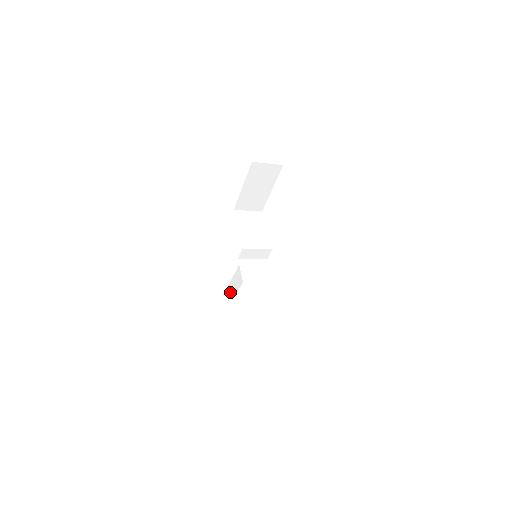
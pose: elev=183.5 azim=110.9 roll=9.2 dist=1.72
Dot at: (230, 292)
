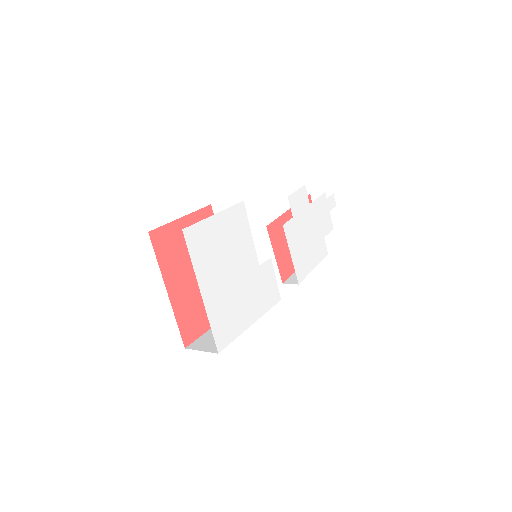
Dot at: occluded
